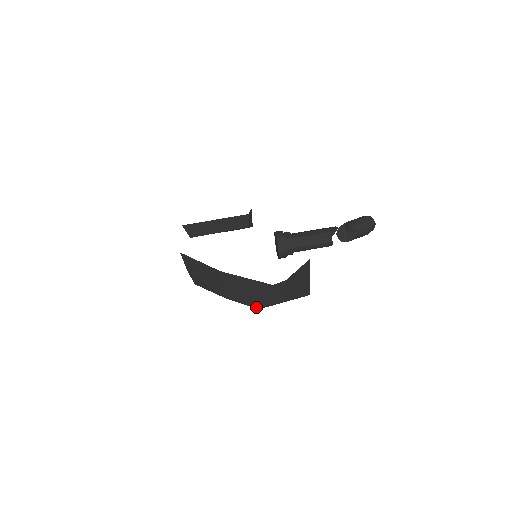
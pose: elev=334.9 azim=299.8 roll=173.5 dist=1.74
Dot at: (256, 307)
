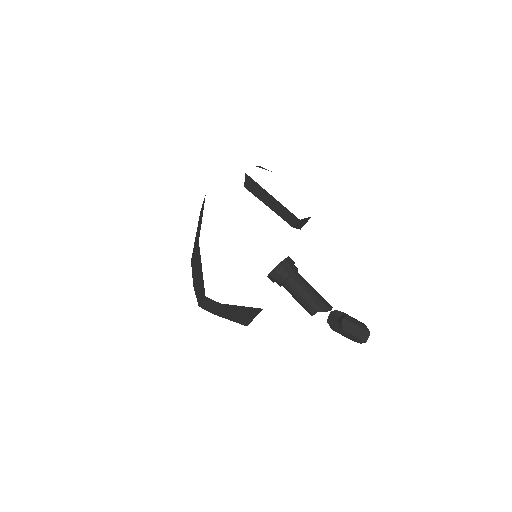
Dot at: occluded
